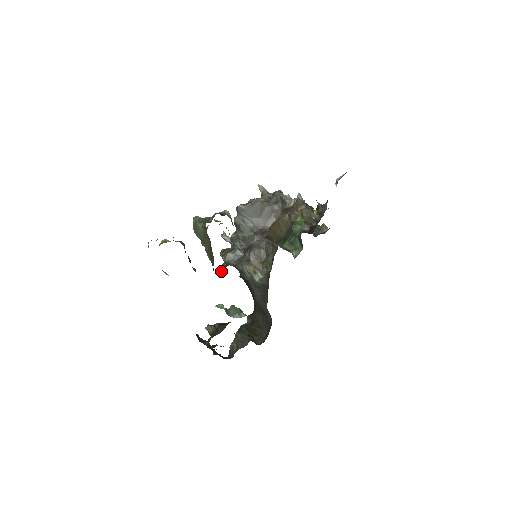
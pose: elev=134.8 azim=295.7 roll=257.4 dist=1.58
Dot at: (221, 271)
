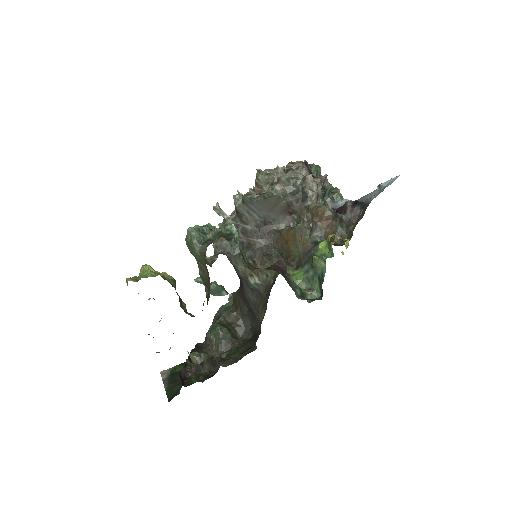
Dot at: (210, 264)
